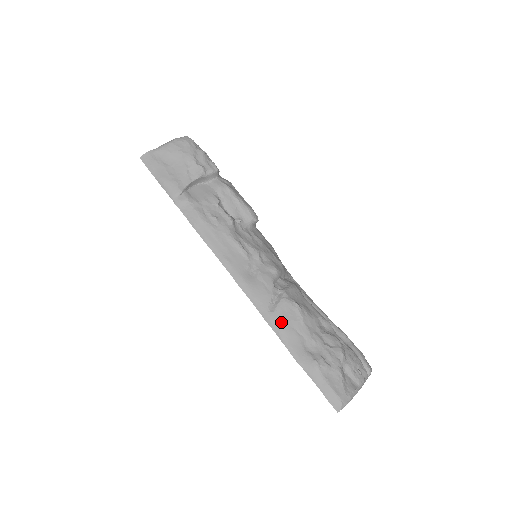
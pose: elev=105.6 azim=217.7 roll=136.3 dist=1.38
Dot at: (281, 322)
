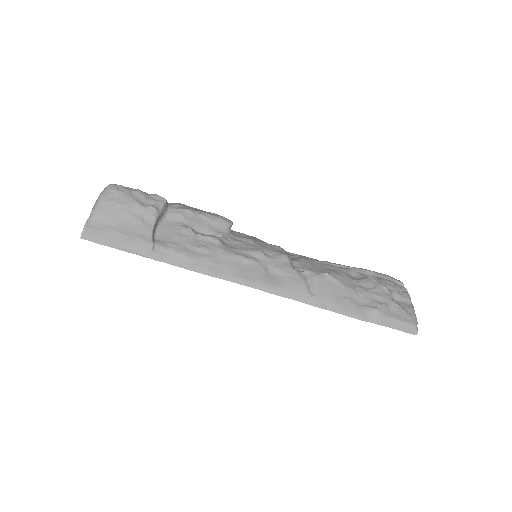
Dot at: (328, 298)
